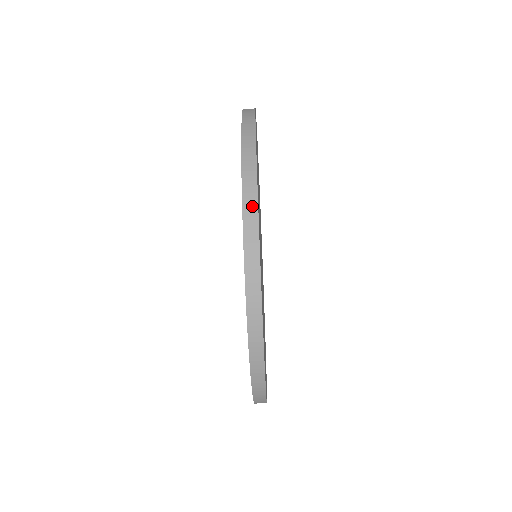
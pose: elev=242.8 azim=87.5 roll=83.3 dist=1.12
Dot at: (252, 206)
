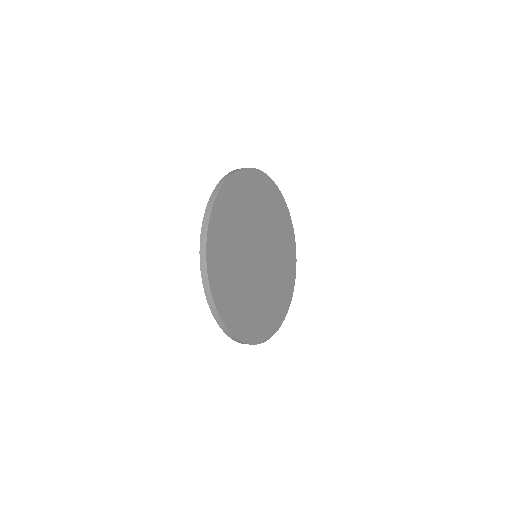
Dot at: (207, 287)
